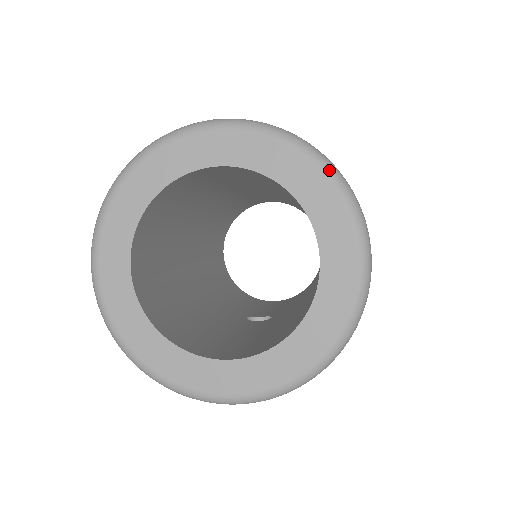
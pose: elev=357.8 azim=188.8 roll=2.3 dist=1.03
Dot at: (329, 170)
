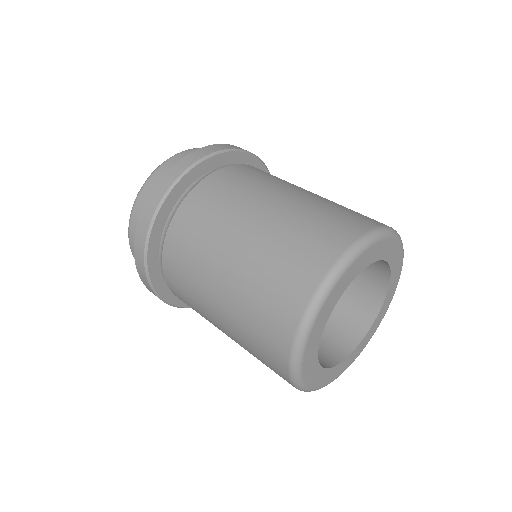
Dot at: (381, 236)
